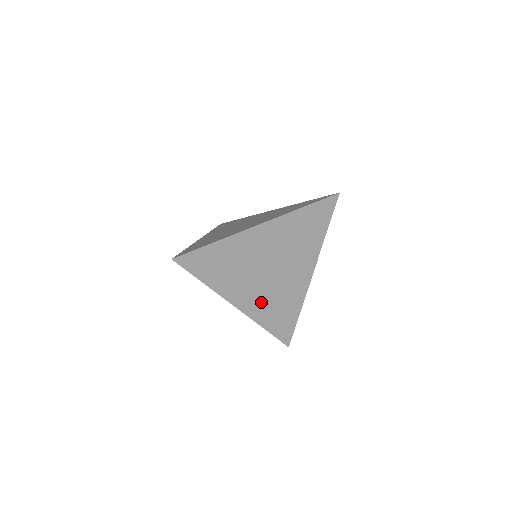
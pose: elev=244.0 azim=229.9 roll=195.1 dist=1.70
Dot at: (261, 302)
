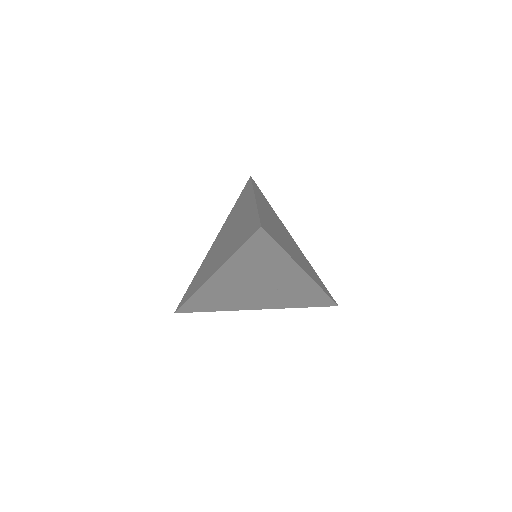
Dot at: (275, 300)
